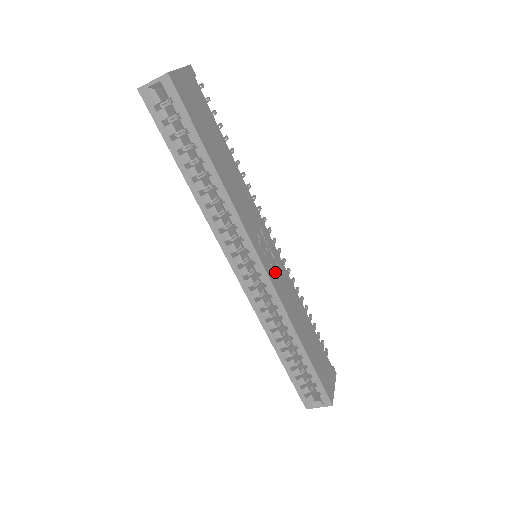
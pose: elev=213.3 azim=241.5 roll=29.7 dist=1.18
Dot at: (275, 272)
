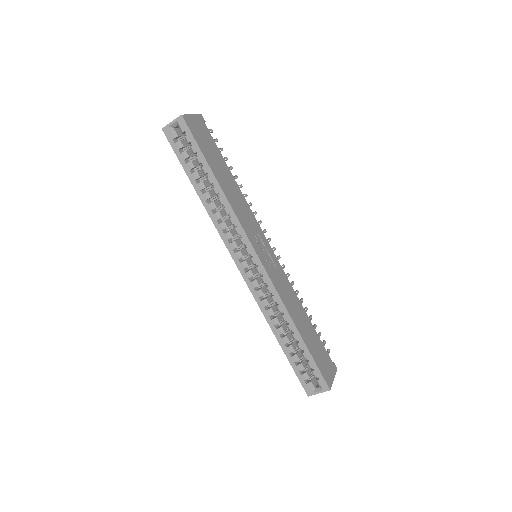
Dot at: (271, 267)
